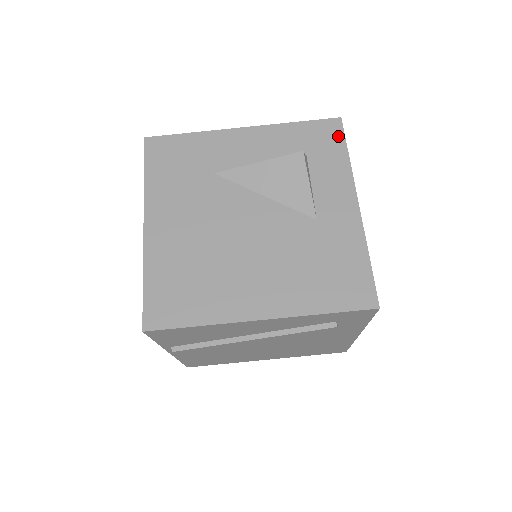
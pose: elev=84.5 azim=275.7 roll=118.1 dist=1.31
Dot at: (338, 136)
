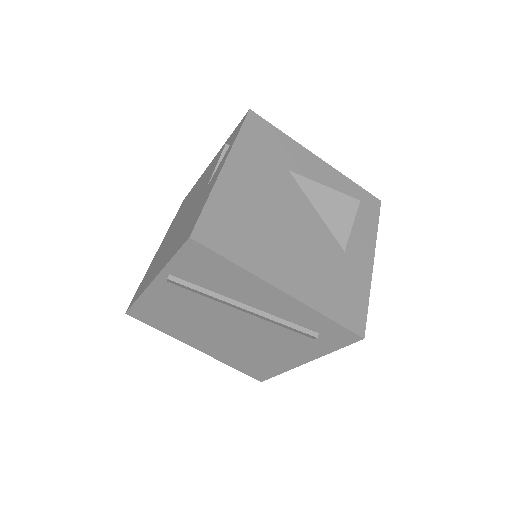
Dot at: (376, 211)
